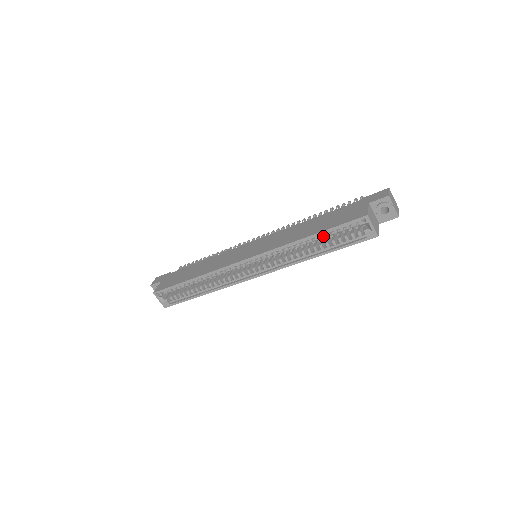
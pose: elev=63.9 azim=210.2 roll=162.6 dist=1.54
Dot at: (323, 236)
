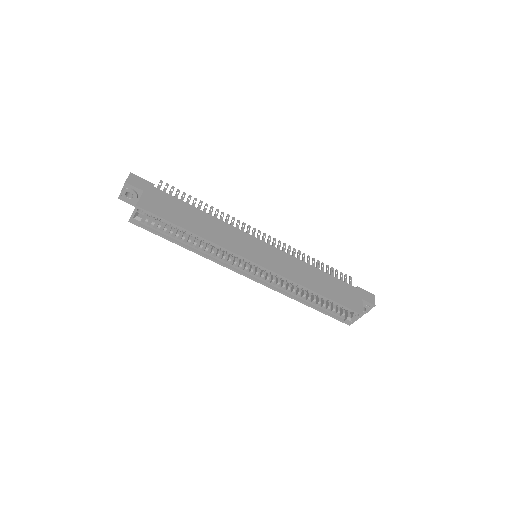
Dot at: (325, 299)
